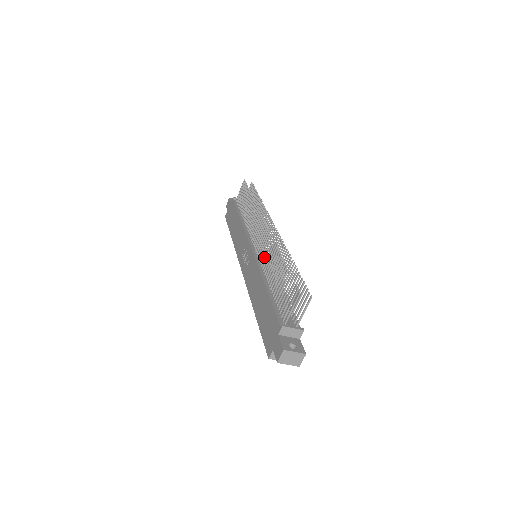
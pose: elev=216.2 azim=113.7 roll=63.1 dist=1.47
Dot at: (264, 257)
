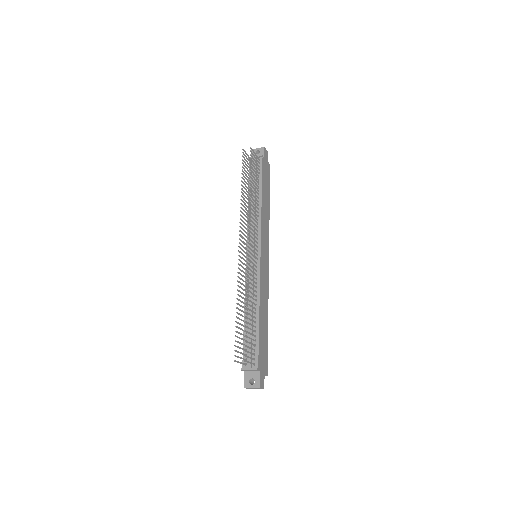
Dot at: (244, 281)
